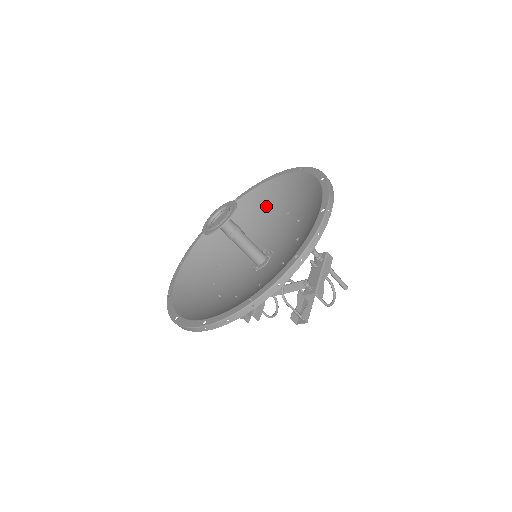
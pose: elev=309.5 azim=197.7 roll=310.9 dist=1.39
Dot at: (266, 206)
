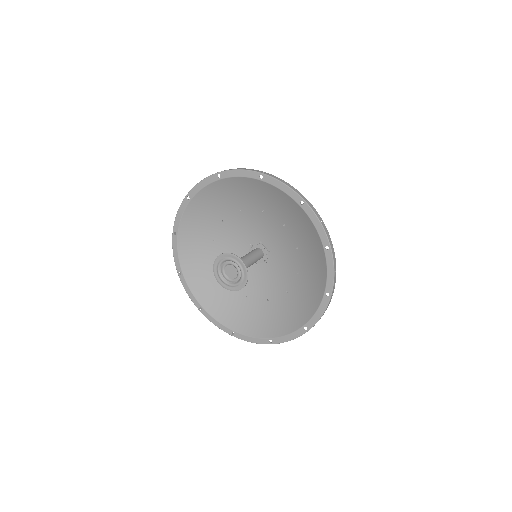
Dot at: (209, 217)
